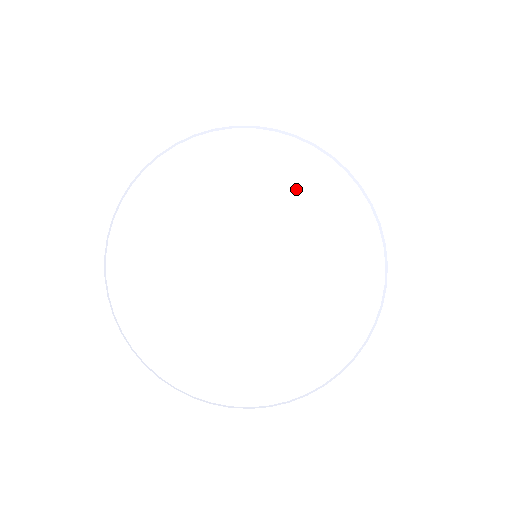
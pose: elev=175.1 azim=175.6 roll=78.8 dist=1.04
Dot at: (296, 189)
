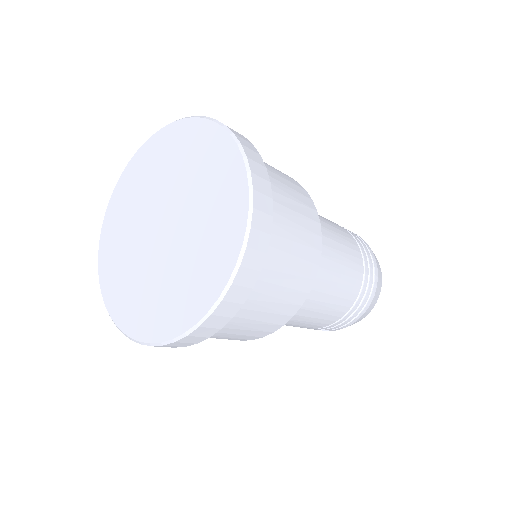
Dot at: (199, 156)
